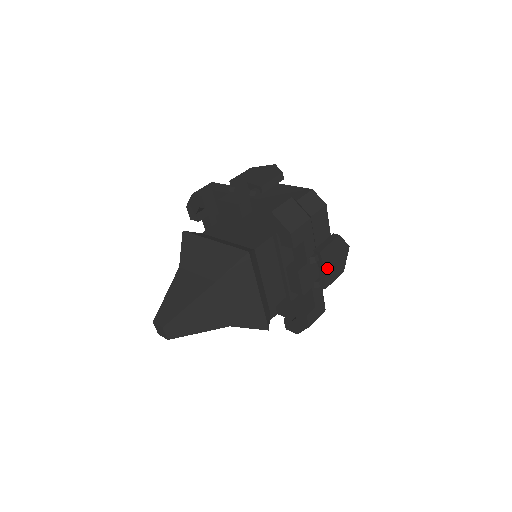
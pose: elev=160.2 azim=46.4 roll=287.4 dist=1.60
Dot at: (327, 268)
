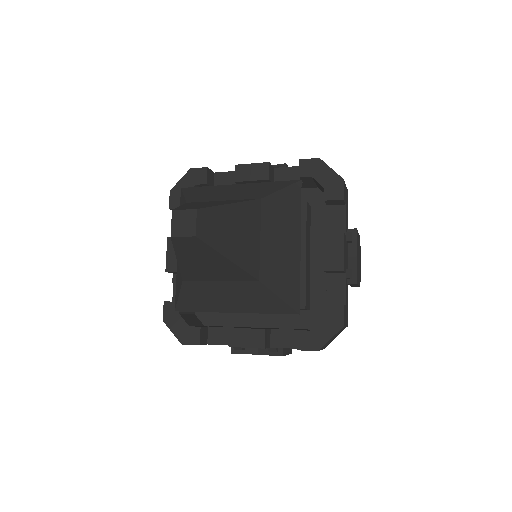
Dot at: (357, 259)
